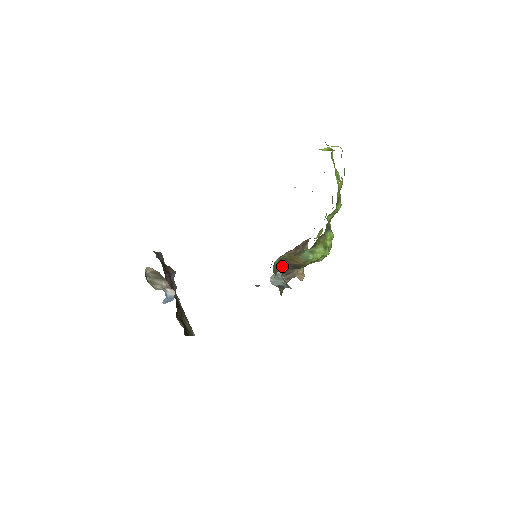
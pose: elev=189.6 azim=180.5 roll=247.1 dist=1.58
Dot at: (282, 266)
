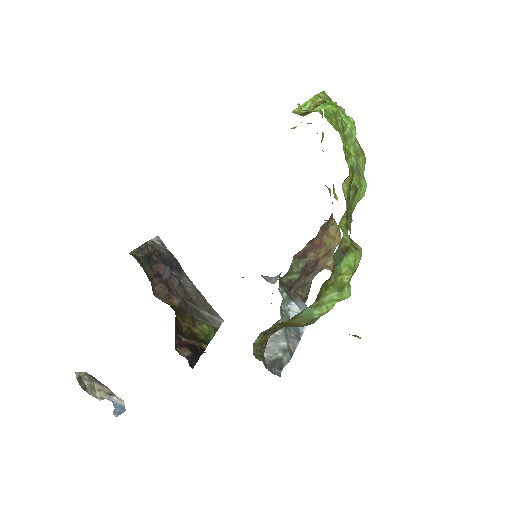
Dot at: occluded
